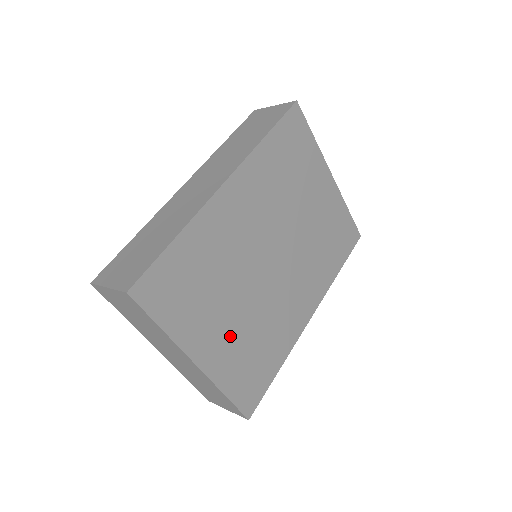
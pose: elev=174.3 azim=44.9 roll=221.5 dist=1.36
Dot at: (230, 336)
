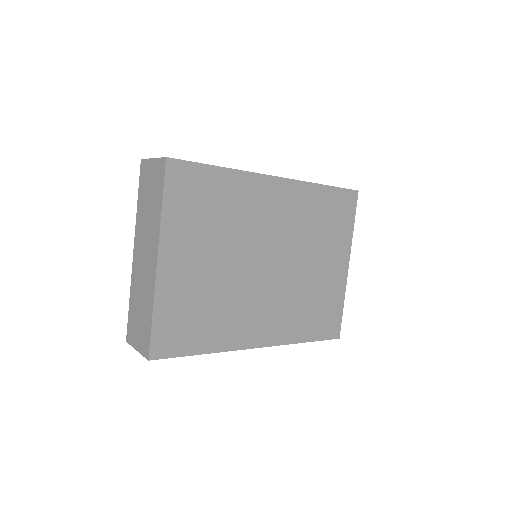
Dot at: (195, 275)
